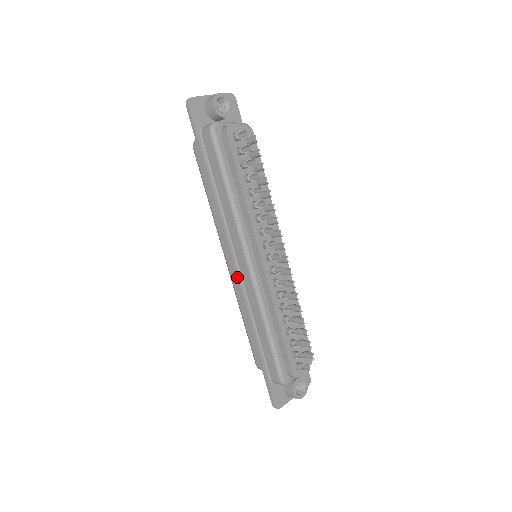
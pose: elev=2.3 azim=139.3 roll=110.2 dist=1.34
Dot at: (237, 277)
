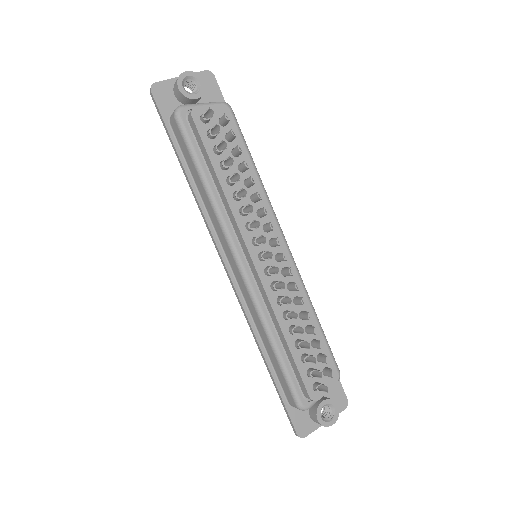
Dot at: (232, 283)
